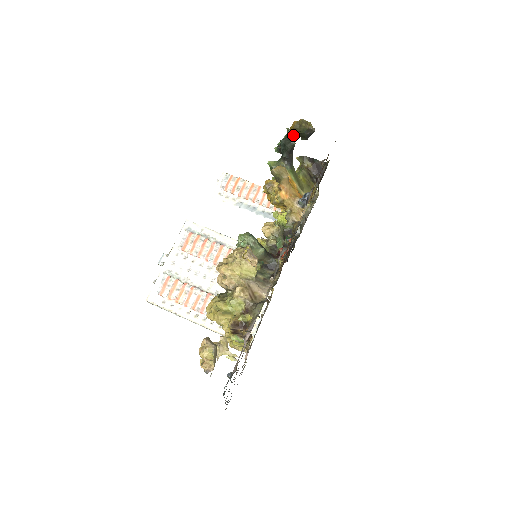
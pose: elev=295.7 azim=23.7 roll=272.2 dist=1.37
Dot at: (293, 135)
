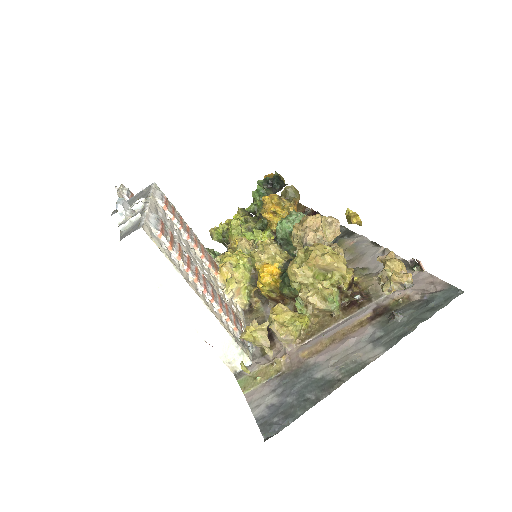
Dot at: occluded
